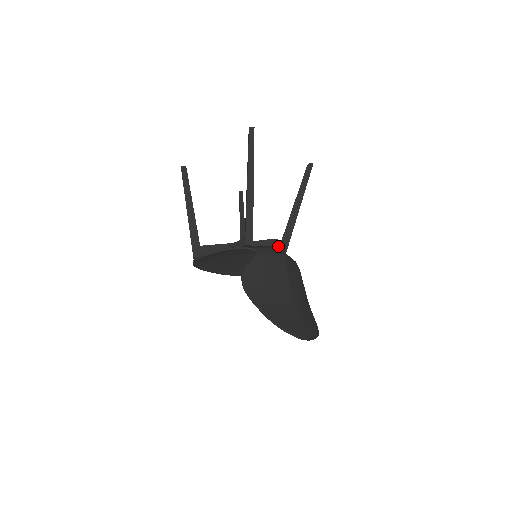
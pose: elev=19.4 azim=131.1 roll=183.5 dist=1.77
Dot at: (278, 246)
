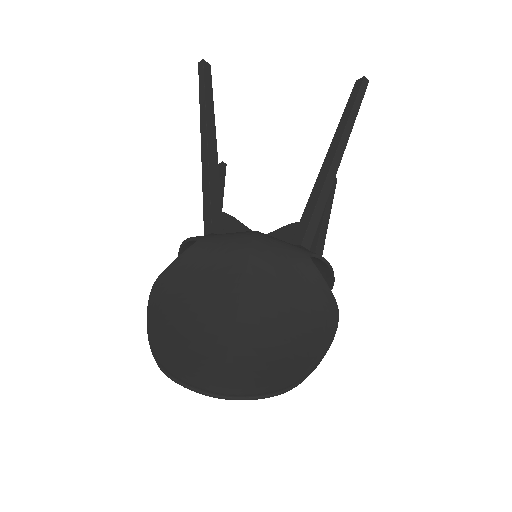
Dot at: (294, 233)
